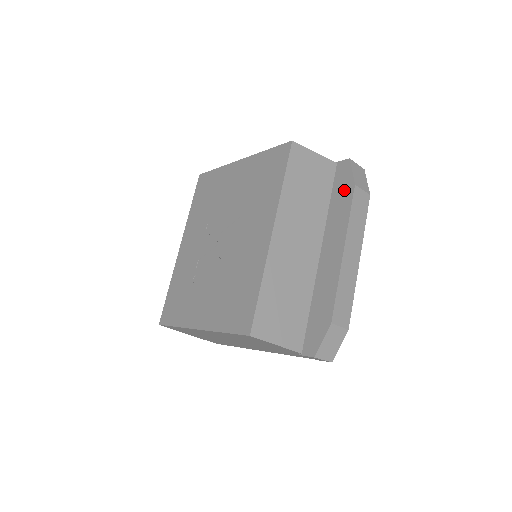
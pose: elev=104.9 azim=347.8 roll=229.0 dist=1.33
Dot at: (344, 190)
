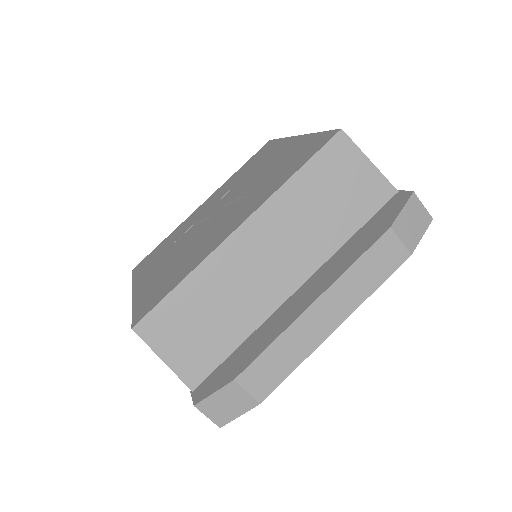
Dot at: (376, 228)
